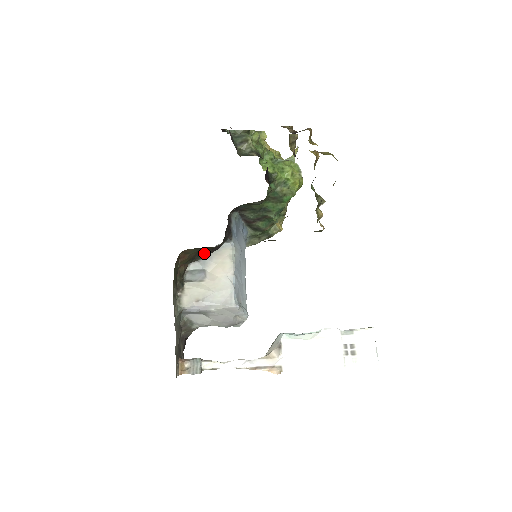
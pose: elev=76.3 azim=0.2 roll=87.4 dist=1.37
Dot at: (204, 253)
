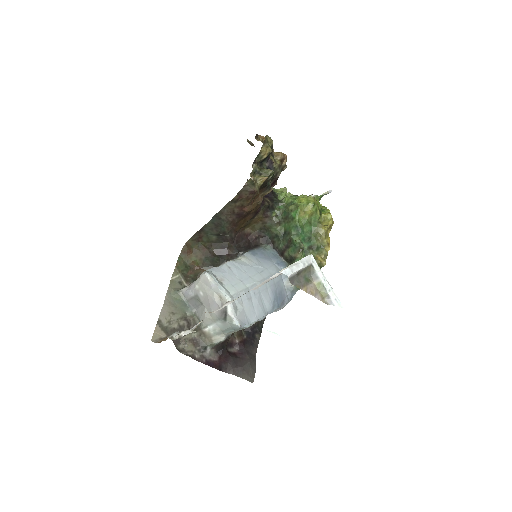
Dot at: (212, 255)
